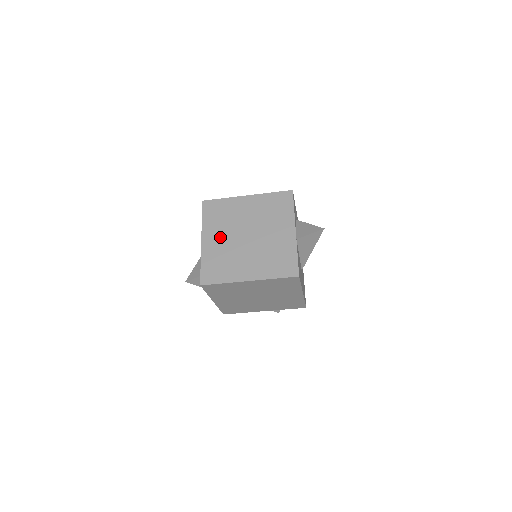
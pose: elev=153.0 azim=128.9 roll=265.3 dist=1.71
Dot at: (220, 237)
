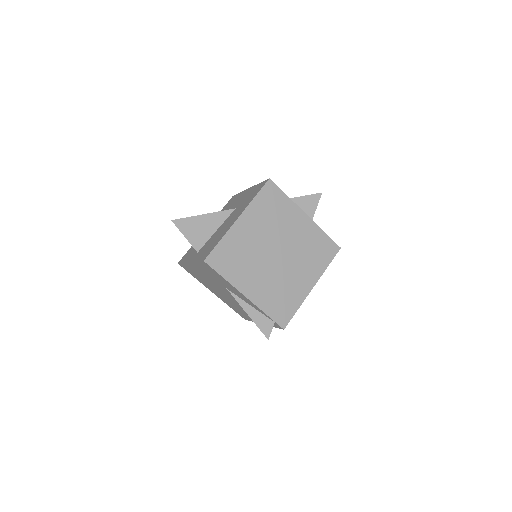
Dot at: (257, 277)
